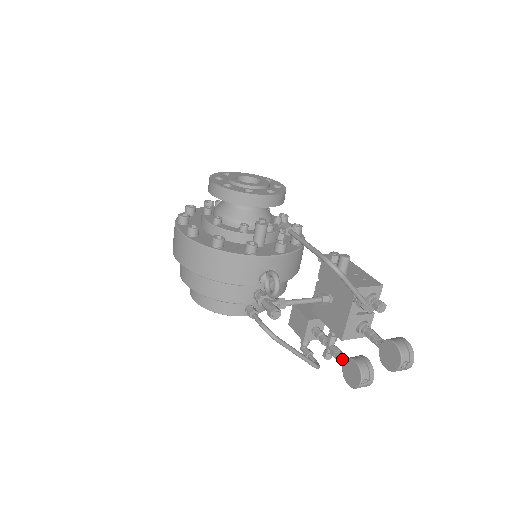
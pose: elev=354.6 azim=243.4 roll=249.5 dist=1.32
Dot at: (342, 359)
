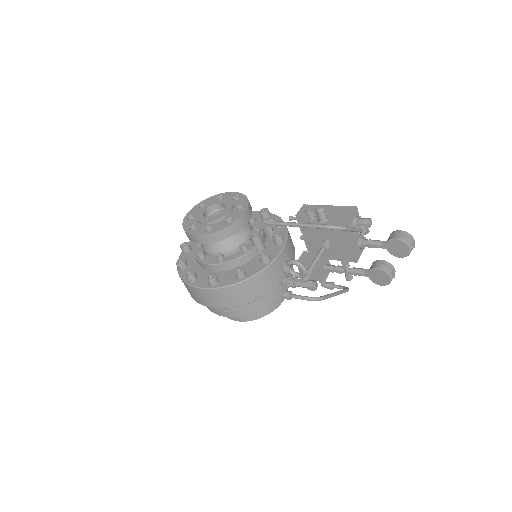
Dot at: (365, 273)
